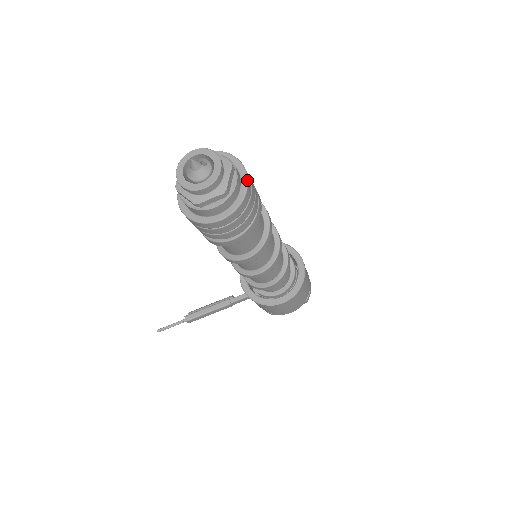
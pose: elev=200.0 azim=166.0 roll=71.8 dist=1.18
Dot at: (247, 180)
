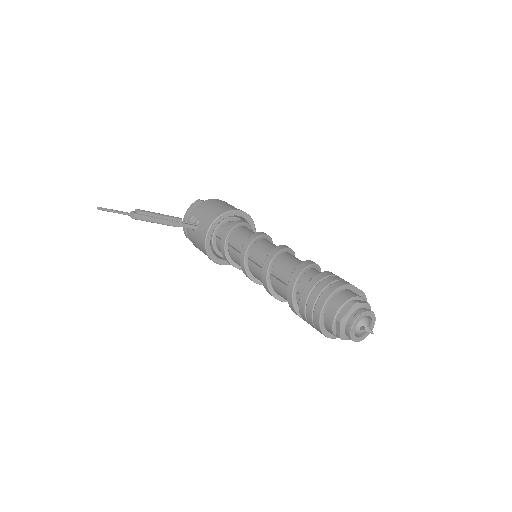
Dot at: occluded
